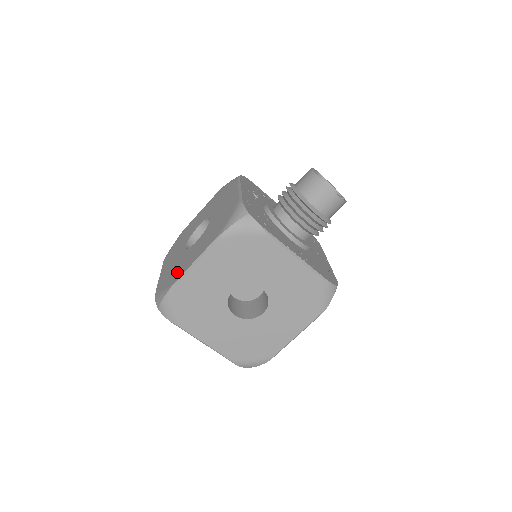
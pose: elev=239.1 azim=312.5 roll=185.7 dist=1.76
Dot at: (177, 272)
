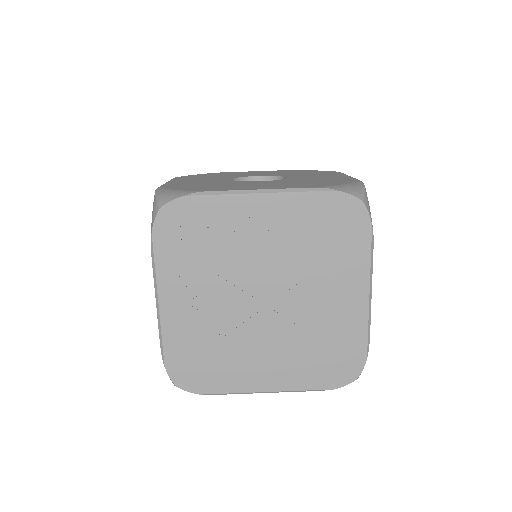
Dot at: occluded
